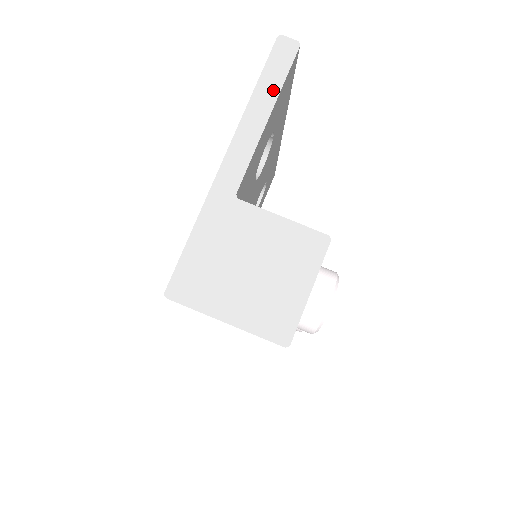
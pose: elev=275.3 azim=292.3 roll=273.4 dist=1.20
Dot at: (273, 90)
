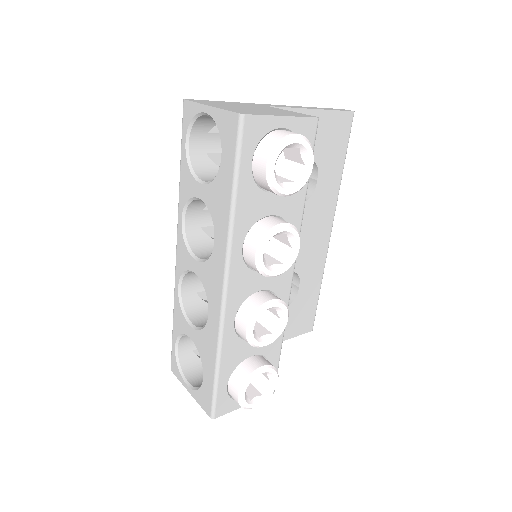
Dot at: (326, 109)
